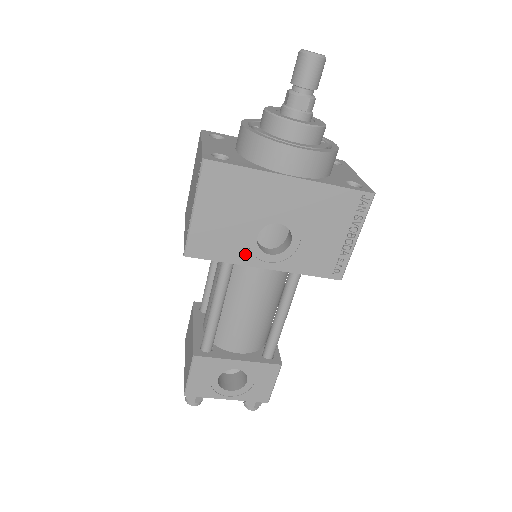
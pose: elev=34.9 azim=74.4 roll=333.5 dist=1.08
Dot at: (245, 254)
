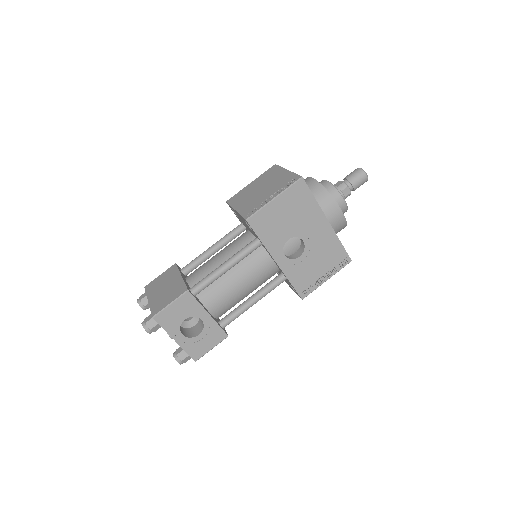
Dot at: (274, 245)
